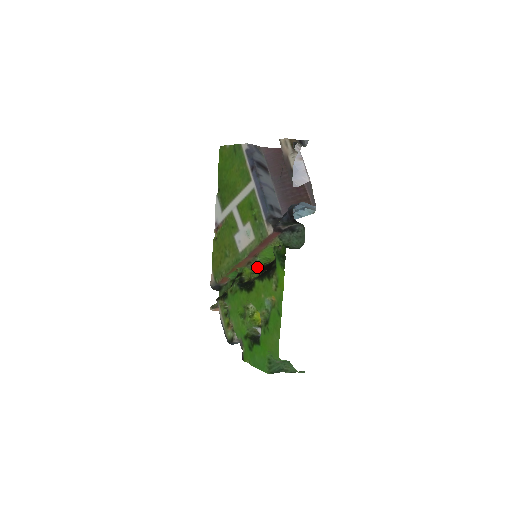
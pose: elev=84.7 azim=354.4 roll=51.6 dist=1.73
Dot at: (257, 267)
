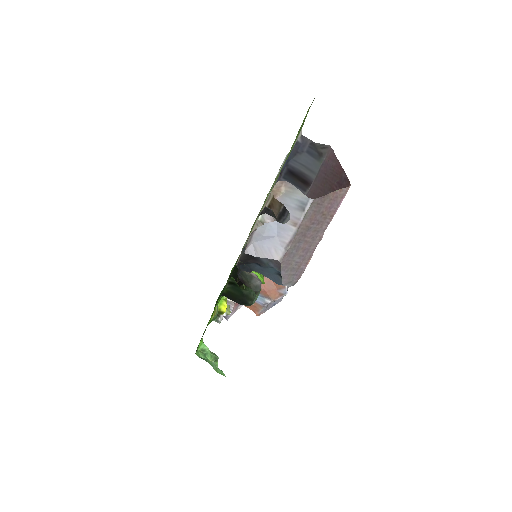
Dot at: occluded
